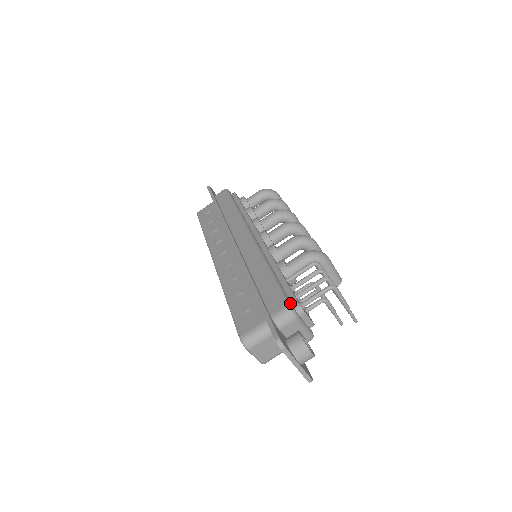
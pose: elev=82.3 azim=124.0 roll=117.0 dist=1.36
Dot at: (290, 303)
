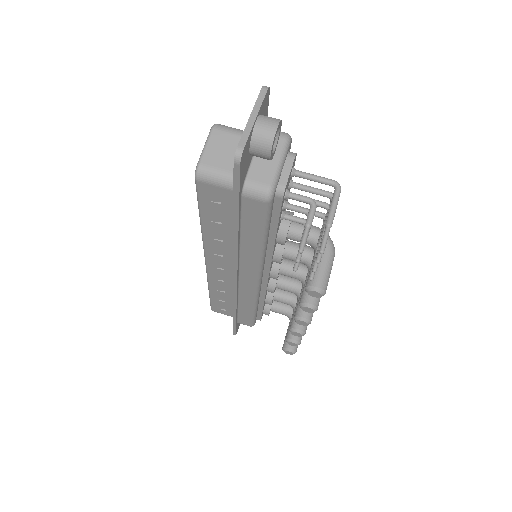
Dot at: occluded
